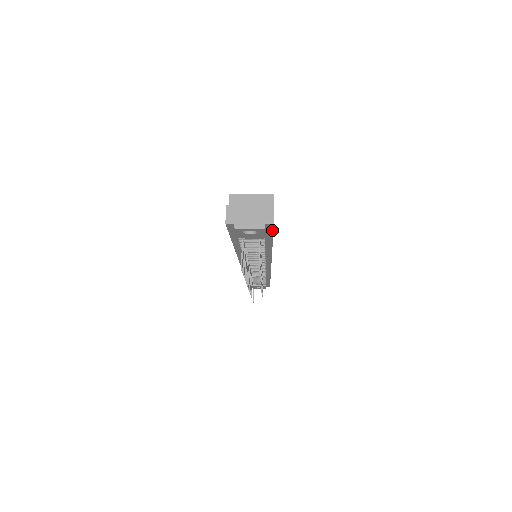
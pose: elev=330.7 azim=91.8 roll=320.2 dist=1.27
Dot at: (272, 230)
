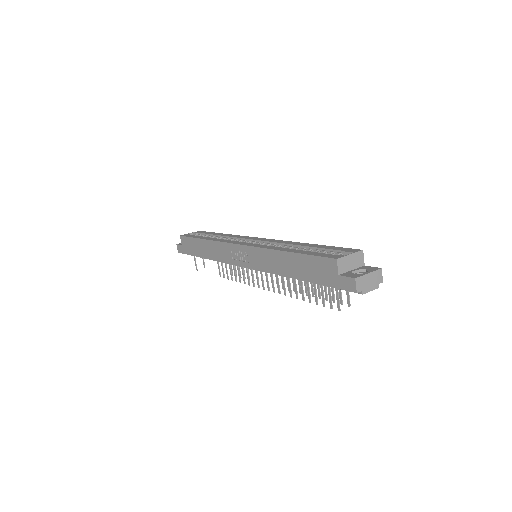
Dot at: occluded
